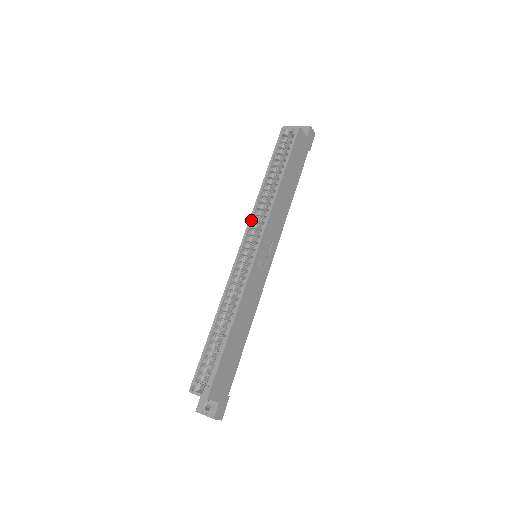
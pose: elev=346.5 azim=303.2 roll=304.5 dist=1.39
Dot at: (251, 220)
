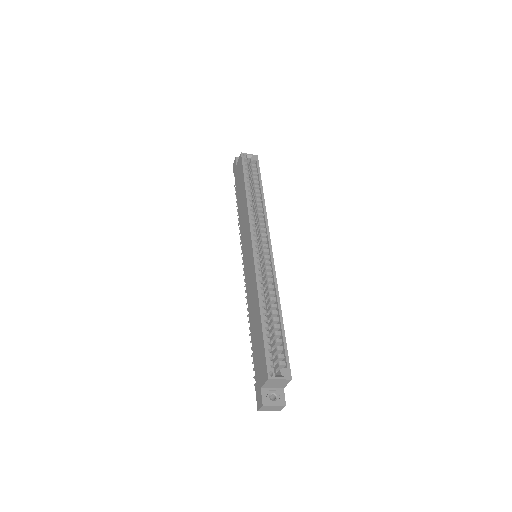
Dot at: (251, 222)
